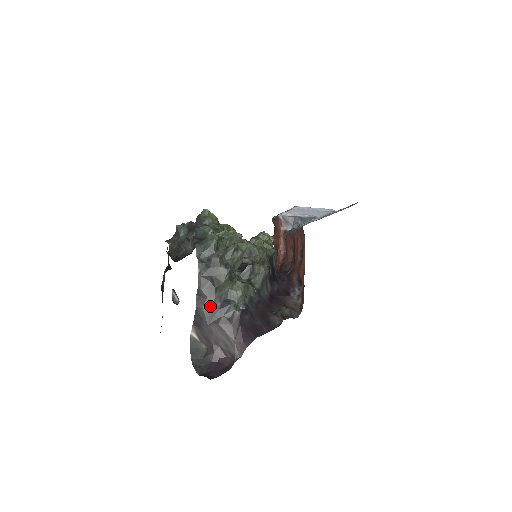
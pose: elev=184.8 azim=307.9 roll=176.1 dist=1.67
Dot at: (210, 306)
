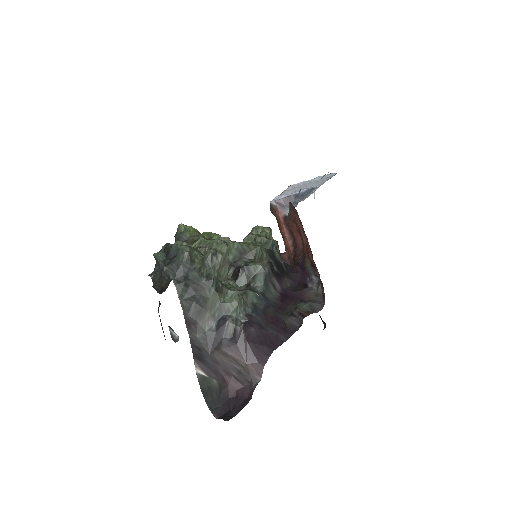
Dot at: (204, 331)
